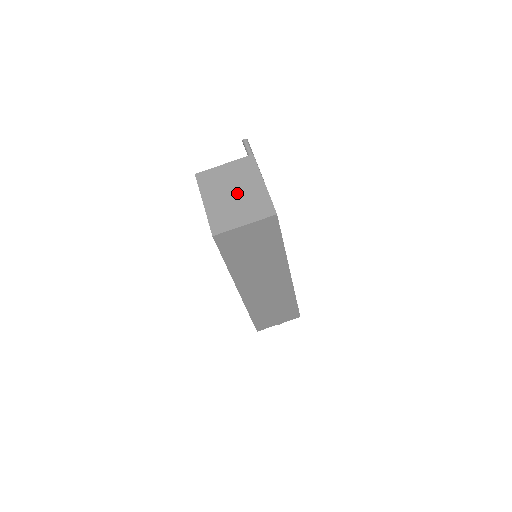
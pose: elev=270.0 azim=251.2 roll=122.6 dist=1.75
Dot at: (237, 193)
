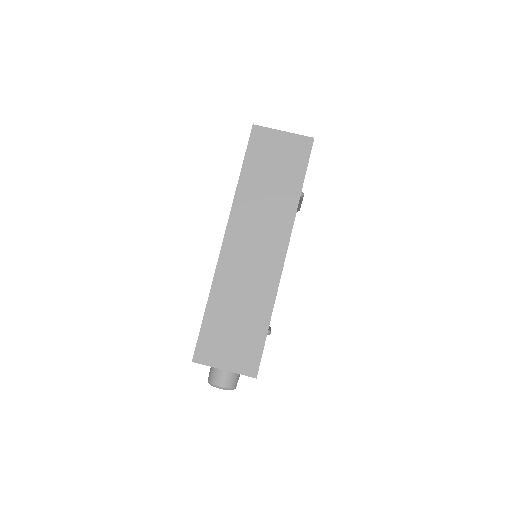
Dot at: occluded
